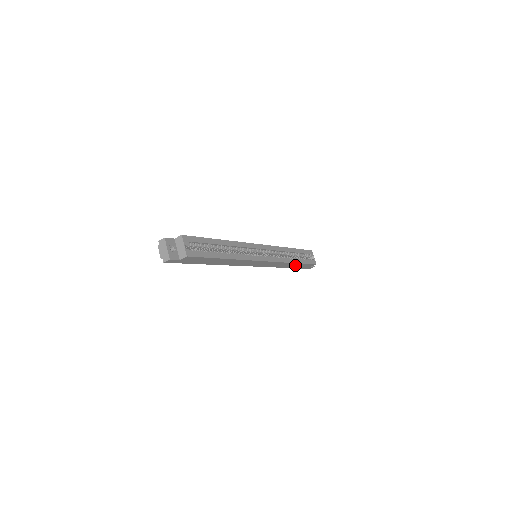
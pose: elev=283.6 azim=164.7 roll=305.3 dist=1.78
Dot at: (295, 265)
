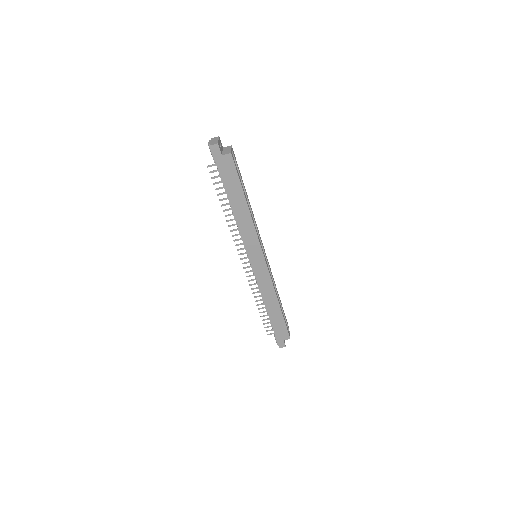
Dot at: (276, 313)
